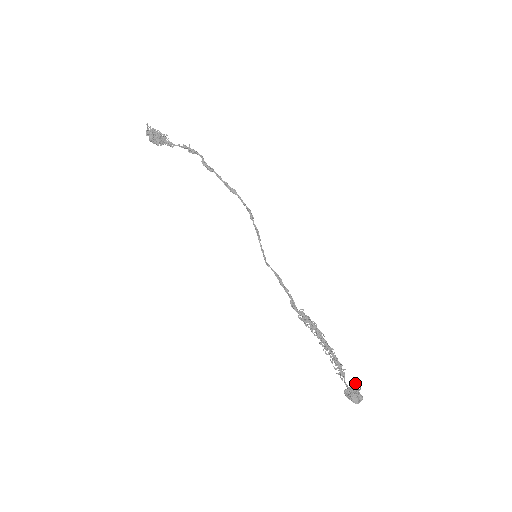
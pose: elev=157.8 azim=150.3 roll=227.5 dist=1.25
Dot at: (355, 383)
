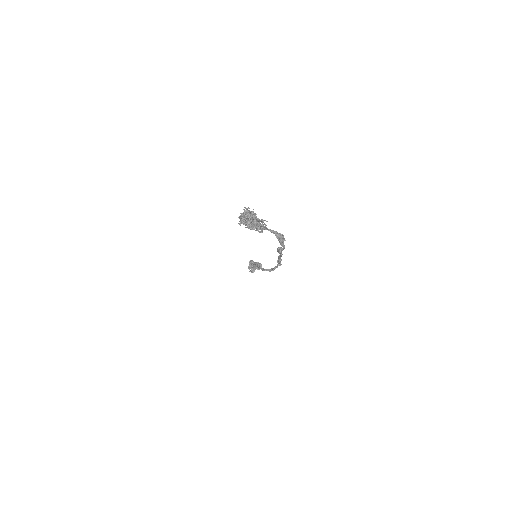
Dot at: (261, 266)
